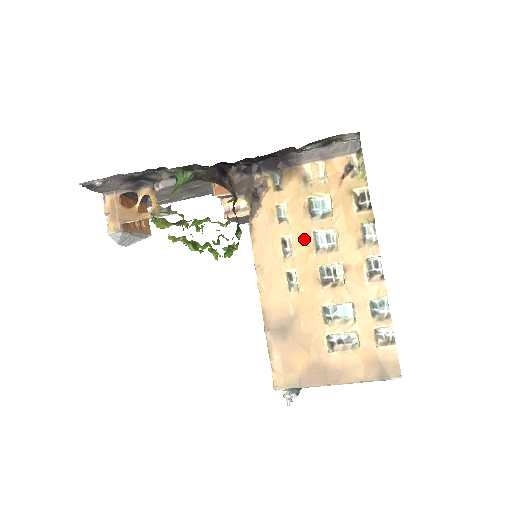
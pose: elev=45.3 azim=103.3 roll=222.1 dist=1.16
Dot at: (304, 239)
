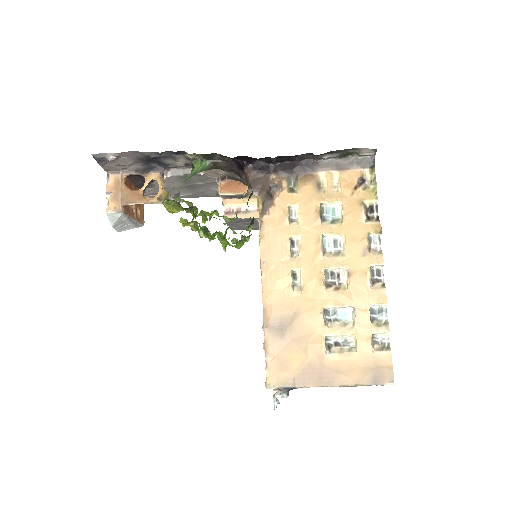
Dot at: (312, 241)
